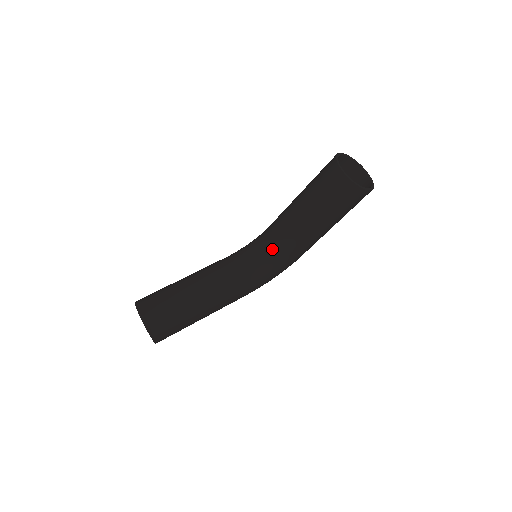
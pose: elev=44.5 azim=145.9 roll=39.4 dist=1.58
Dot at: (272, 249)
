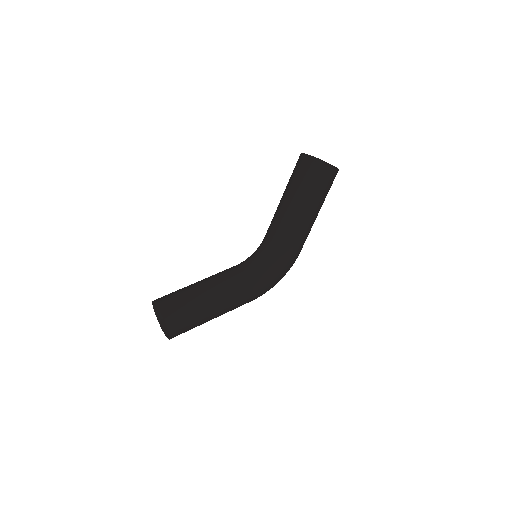
Dot at: (269, 247)
